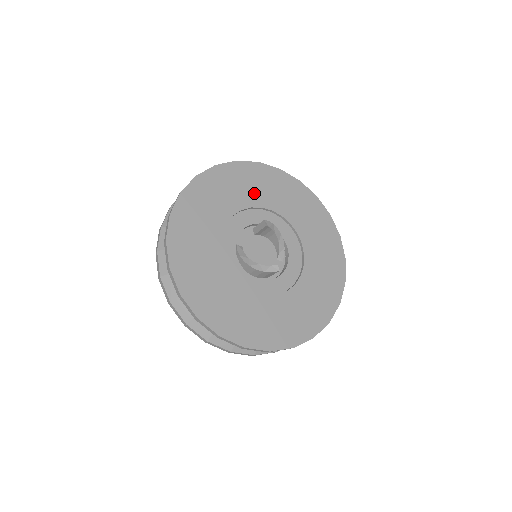
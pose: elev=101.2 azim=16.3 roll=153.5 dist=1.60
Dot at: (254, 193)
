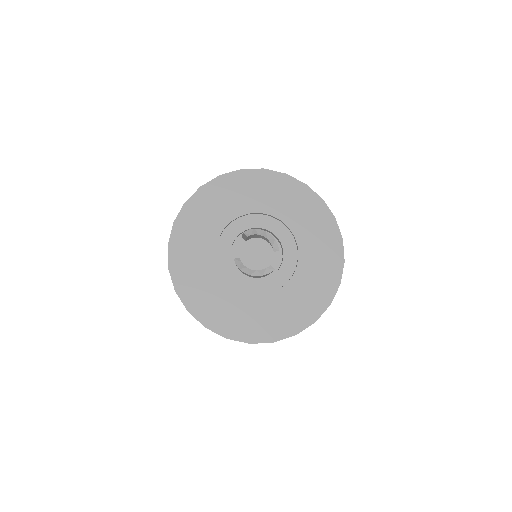
Dot at: (228, 207)
